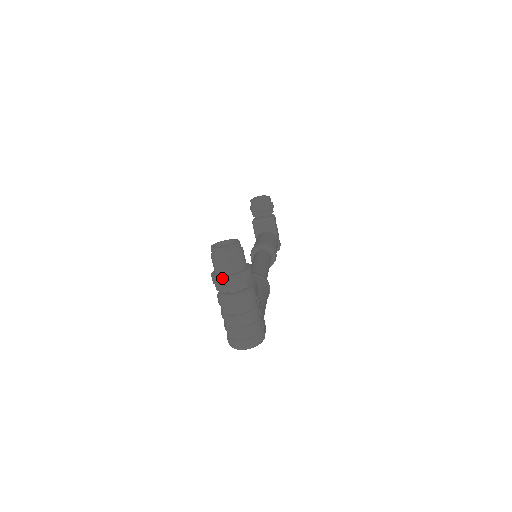
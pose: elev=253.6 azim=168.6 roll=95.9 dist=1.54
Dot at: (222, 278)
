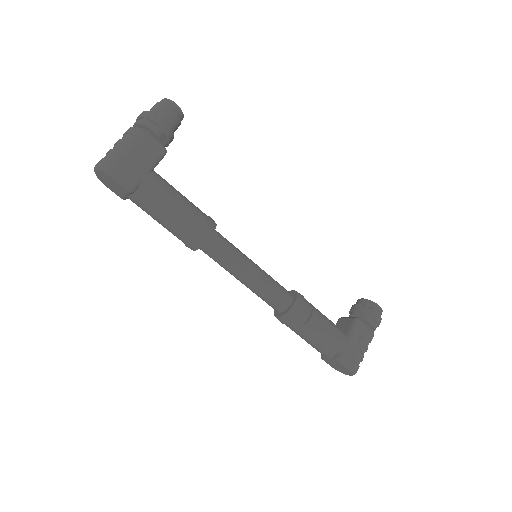
Dot at: occluded
